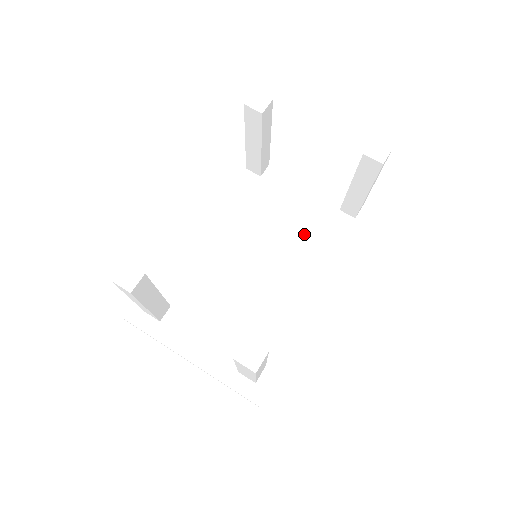
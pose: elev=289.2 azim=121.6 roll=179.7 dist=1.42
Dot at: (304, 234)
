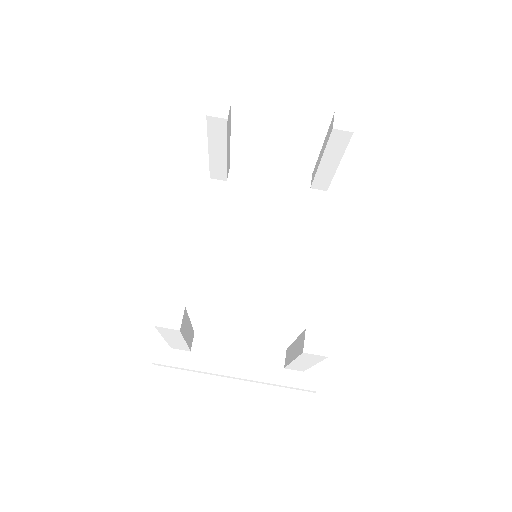
Dot at: (289, 221)
